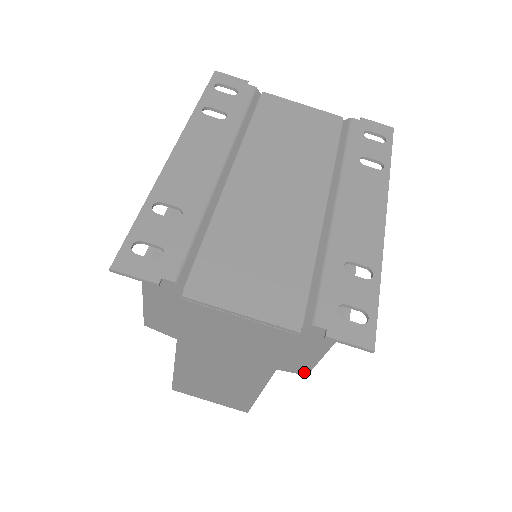
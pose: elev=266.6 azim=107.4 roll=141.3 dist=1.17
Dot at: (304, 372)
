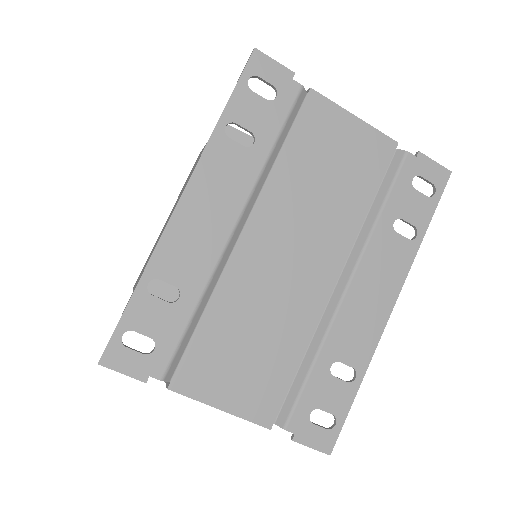
Dot at: occluded
